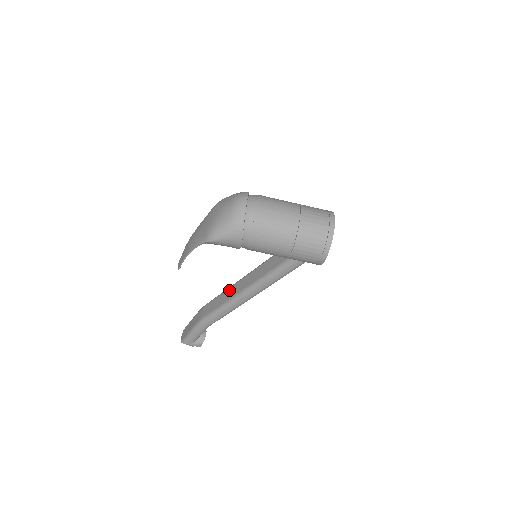
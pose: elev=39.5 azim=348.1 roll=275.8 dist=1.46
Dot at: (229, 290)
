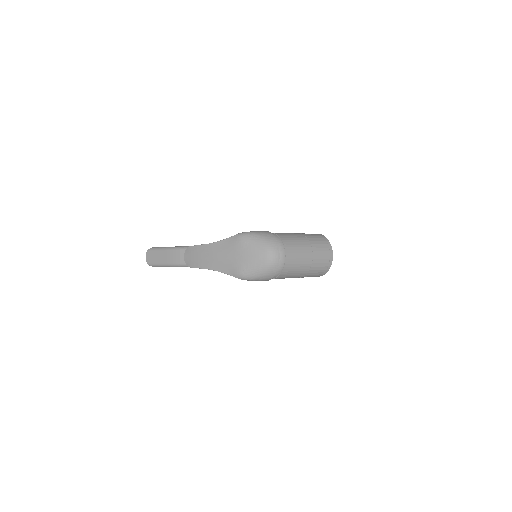
Dot at: occluded
